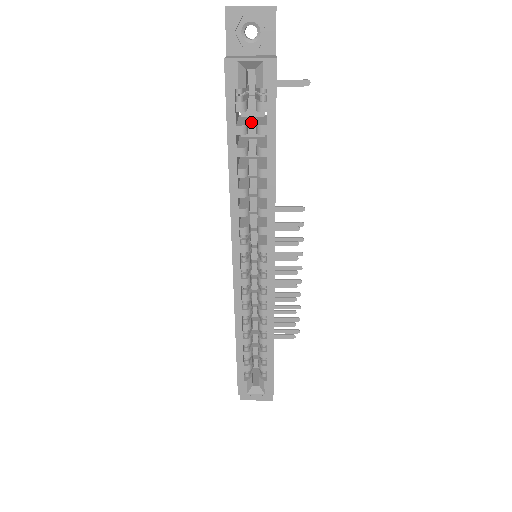
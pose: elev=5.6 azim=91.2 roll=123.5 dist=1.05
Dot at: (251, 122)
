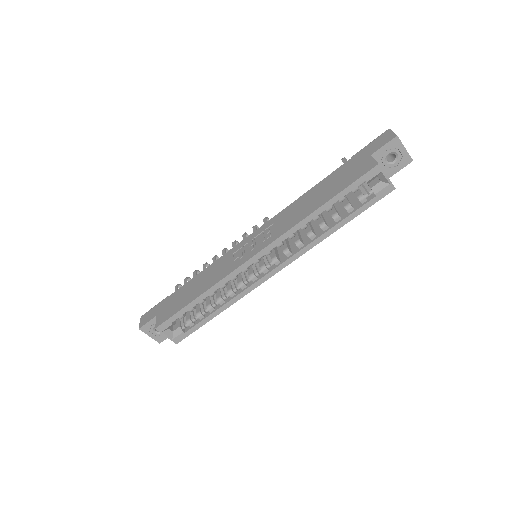
Dot at: occluded
